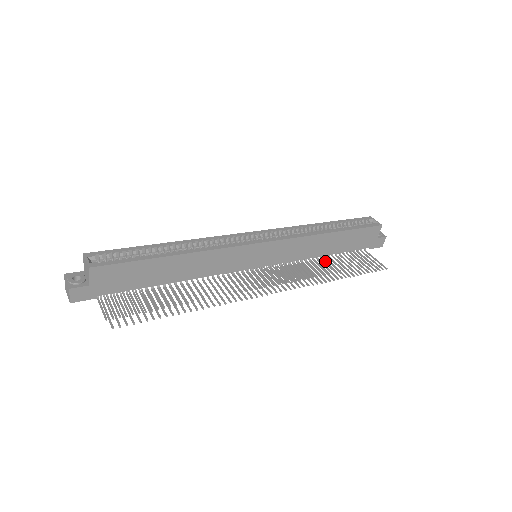
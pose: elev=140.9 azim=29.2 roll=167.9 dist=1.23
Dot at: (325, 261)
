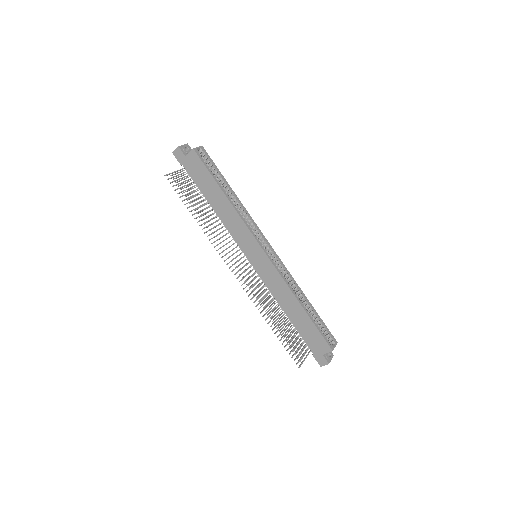
Dot at: occluded
